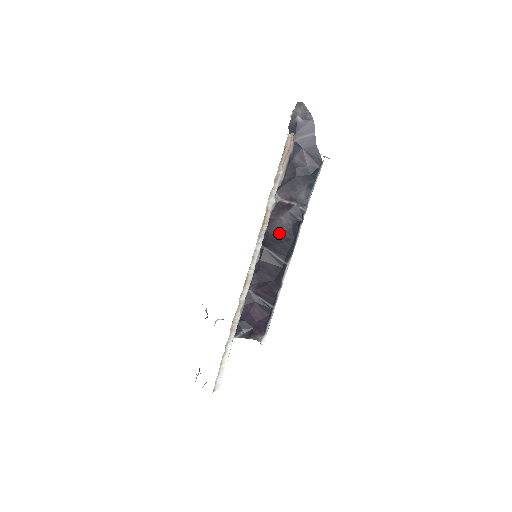
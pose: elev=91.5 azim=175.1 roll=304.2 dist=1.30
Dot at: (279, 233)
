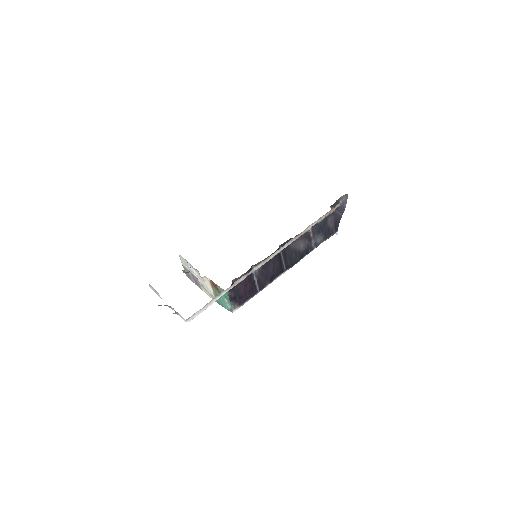
Dot at: (295, 249)
